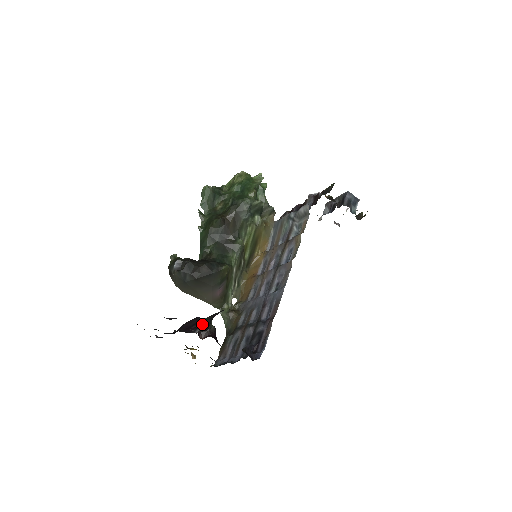
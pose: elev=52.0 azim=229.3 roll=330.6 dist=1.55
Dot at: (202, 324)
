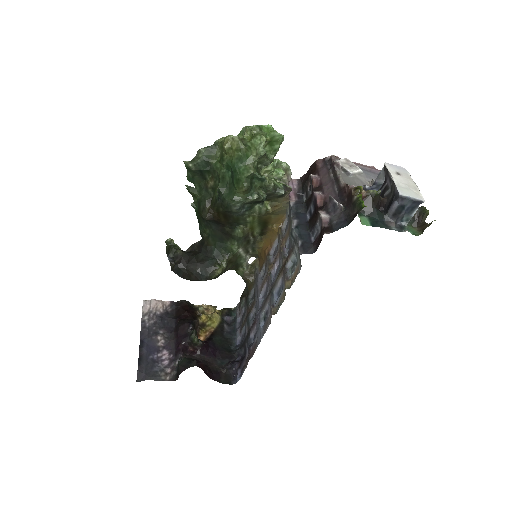
Dot at: (178, 363)
